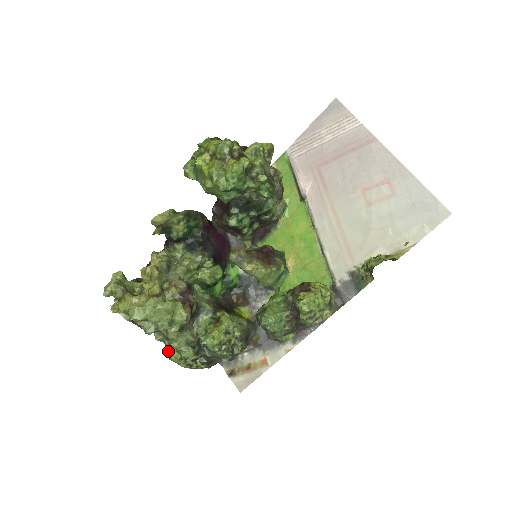
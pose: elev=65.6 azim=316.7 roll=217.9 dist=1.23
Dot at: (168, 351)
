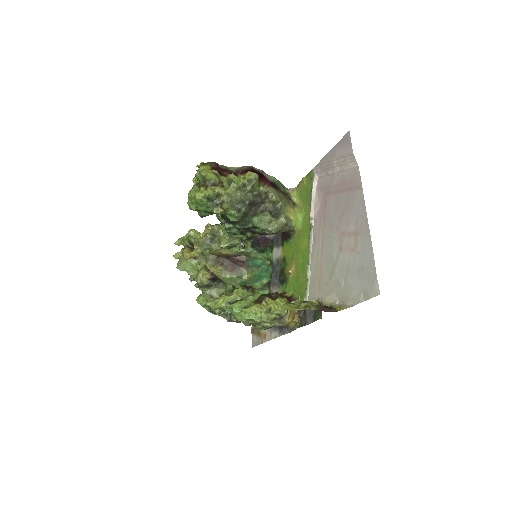
Dot at: (197, 297)
